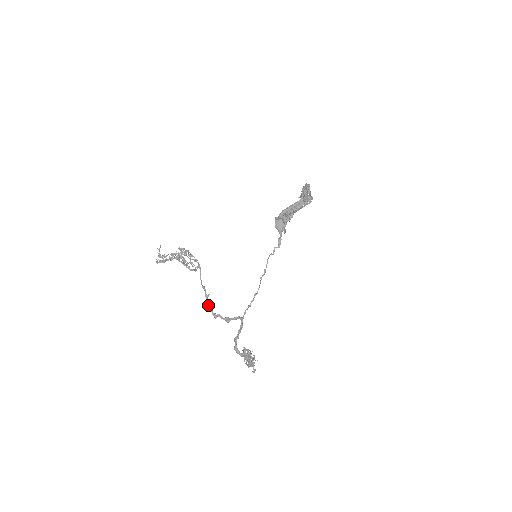
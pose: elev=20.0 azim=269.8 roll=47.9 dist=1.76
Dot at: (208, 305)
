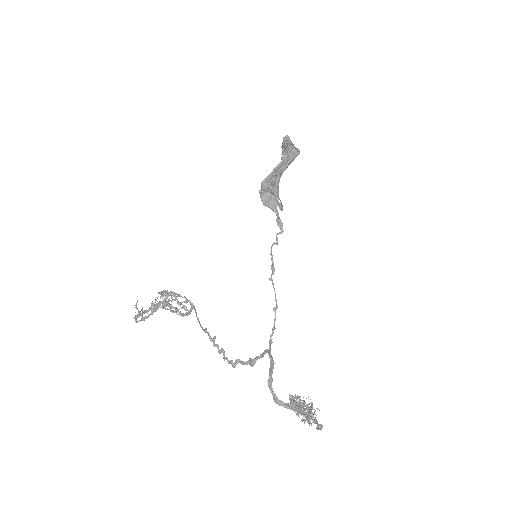
Dot at: (218, 352)
